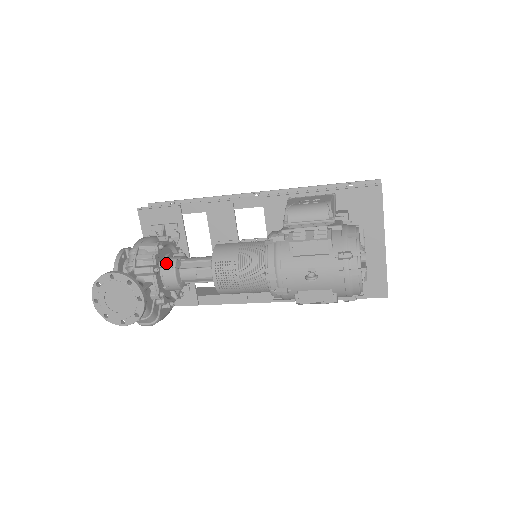
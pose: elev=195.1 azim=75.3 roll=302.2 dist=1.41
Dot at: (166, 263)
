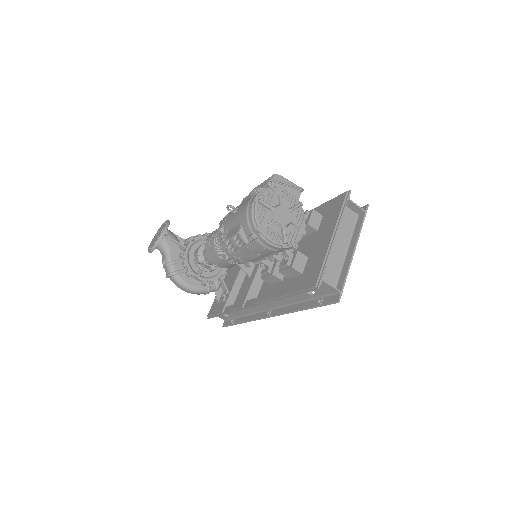
Dot at: occluded
